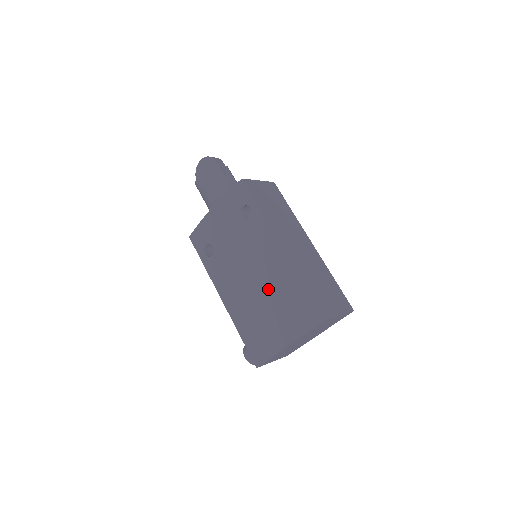
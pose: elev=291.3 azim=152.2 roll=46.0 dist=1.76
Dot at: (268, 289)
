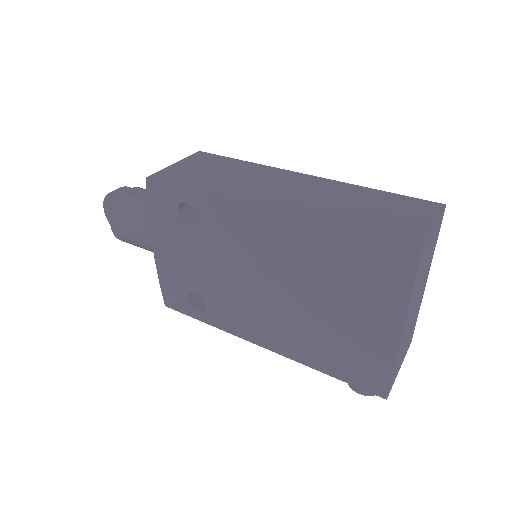
Dot at: (302, 283)
